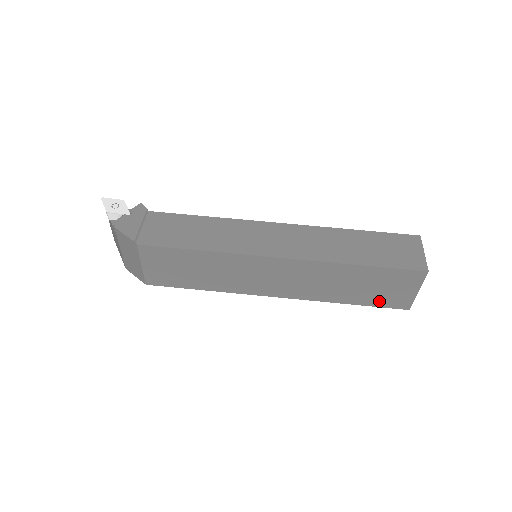
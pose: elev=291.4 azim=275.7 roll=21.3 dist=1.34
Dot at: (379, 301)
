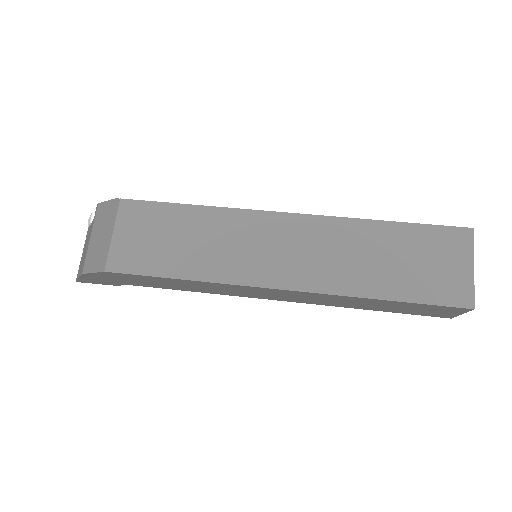
Dot at: (426, 291)
